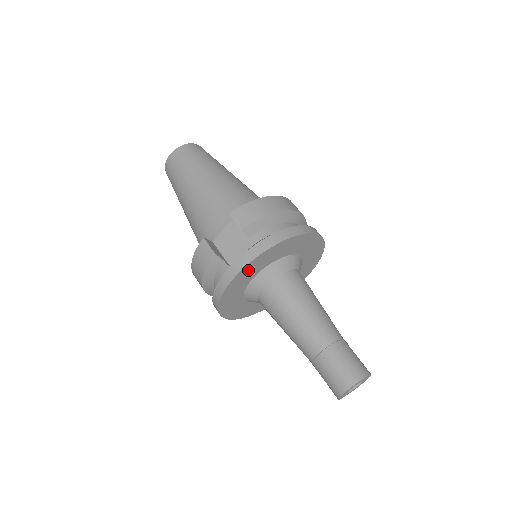
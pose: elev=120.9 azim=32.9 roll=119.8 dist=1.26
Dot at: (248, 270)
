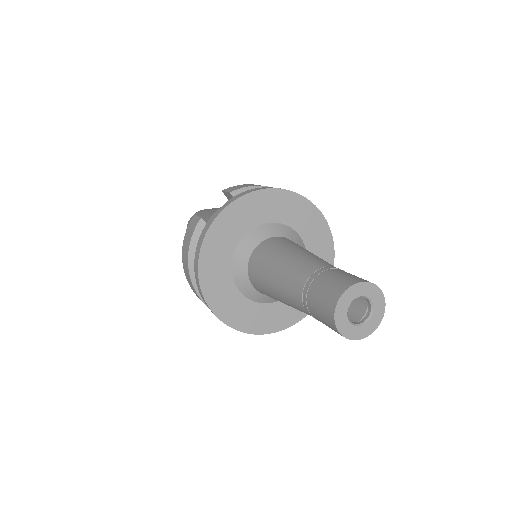
Dot at: (231, 218)
